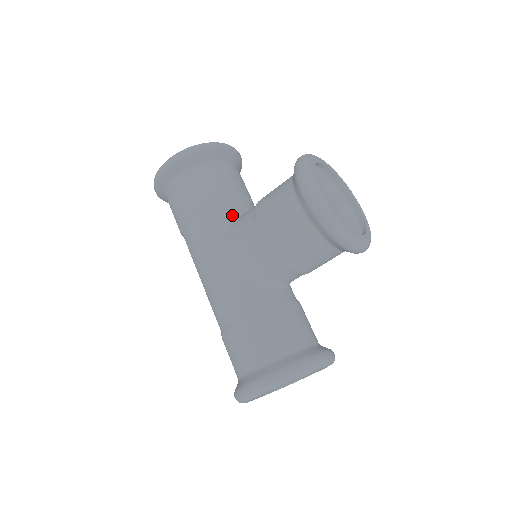
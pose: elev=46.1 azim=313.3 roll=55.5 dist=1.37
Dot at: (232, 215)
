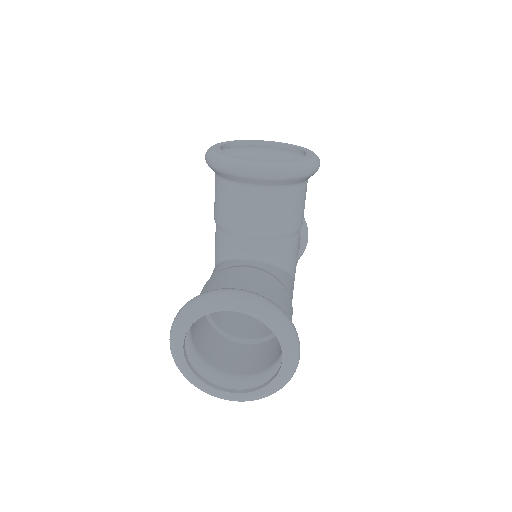
Dot at: occluded
